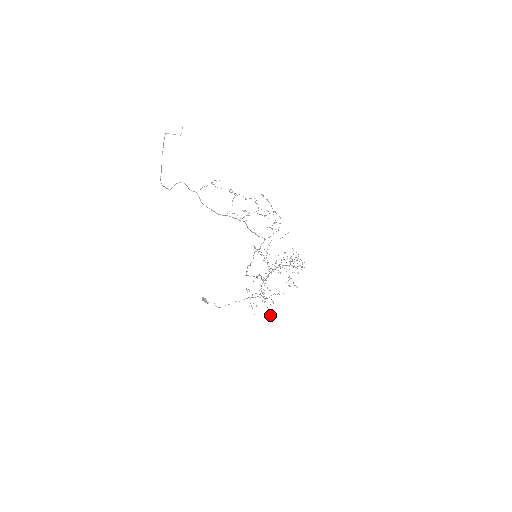
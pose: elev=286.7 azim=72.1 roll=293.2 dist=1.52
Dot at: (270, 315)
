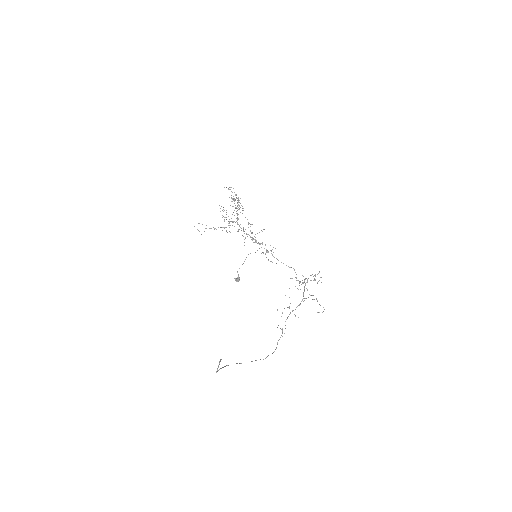
Dot at: occluded
